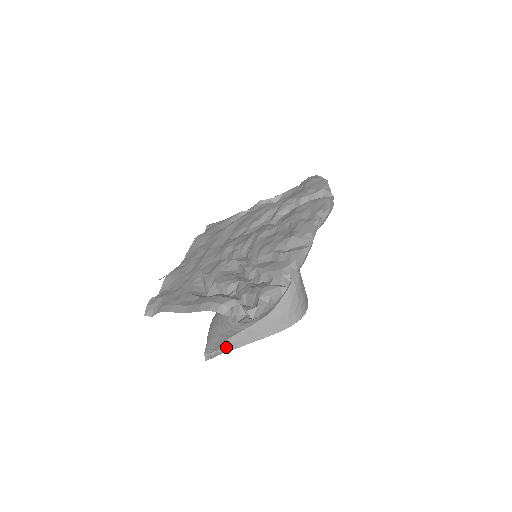
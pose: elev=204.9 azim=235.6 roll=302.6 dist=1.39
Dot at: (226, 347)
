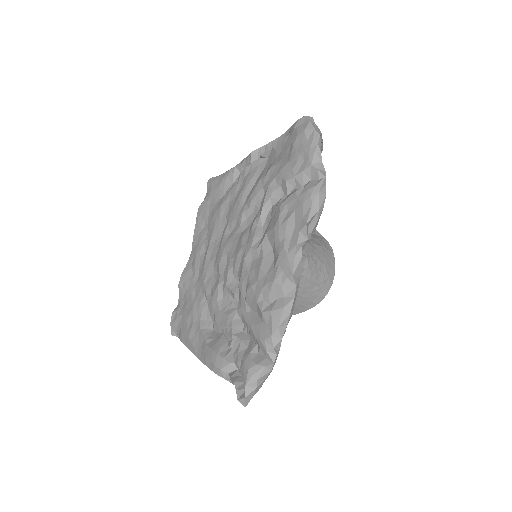
Dot at: occluded
